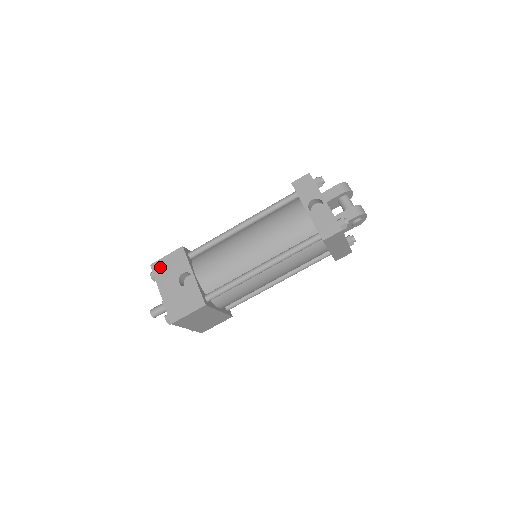
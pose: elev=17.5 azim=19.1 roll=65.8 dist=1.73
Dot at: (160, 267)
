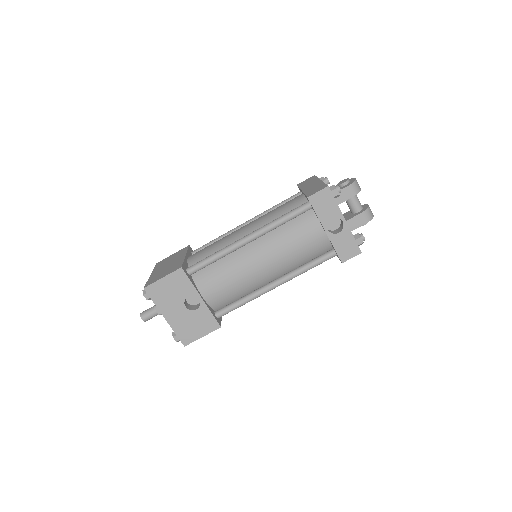
Dot at: (157, 291)
